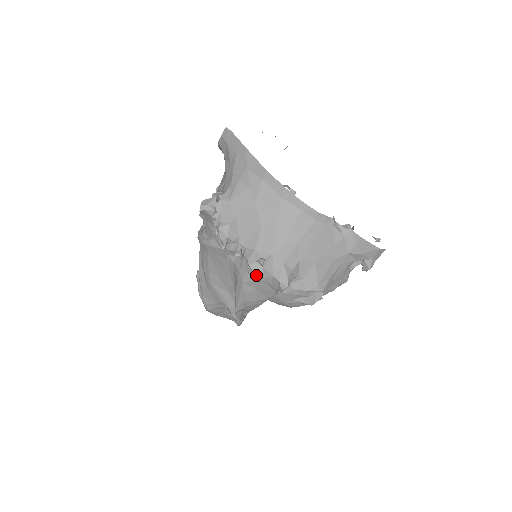
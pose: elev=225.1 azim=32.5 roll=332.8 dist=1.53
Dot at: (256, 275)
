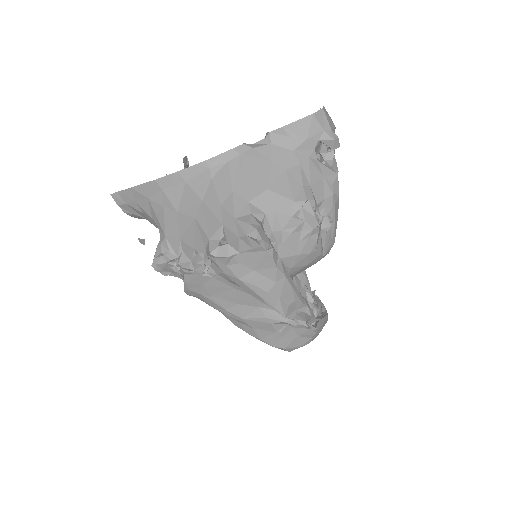
Dot at: (233, 257)
